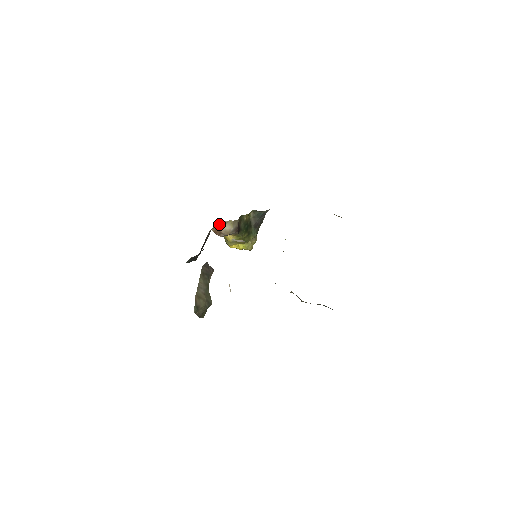
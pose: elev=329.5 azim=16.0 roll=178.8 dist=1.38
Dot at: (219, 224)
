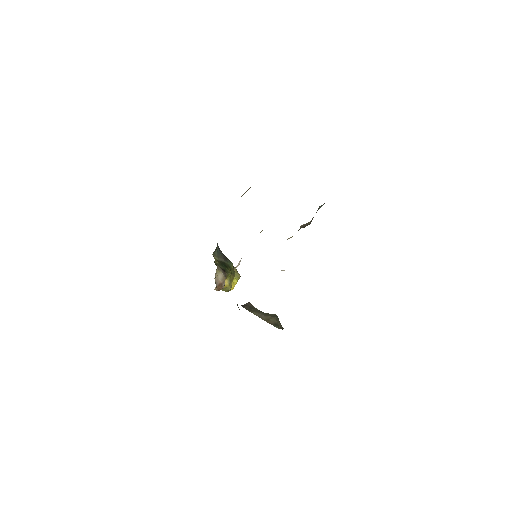
Dot at: (215, 280)
